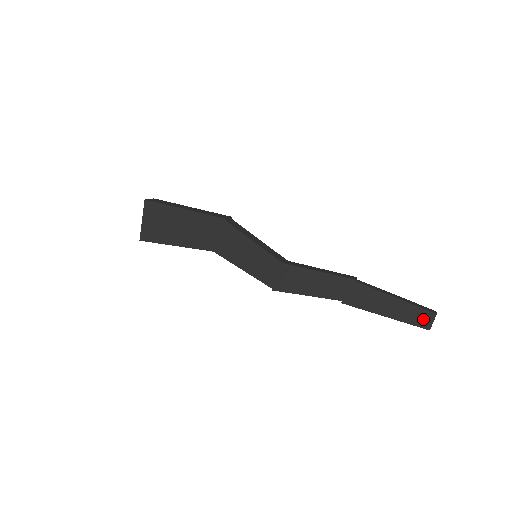
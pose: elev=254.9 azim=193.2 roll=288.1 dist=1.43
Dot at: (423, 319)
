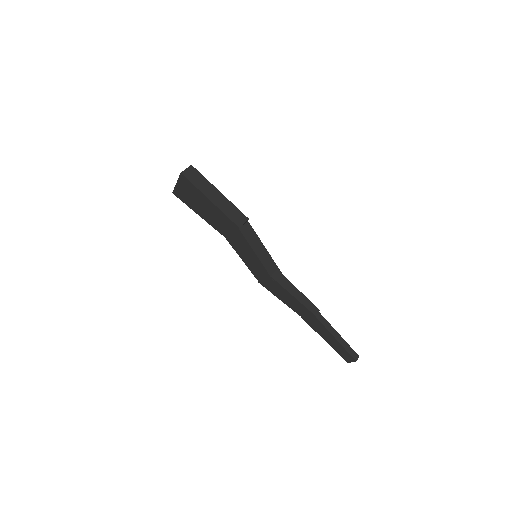
Dot at: (347, 357)
